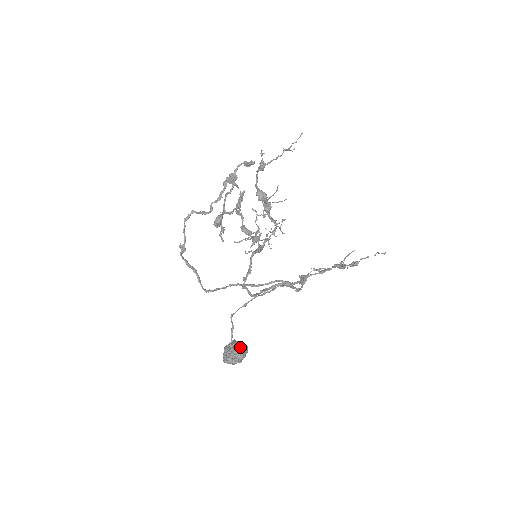
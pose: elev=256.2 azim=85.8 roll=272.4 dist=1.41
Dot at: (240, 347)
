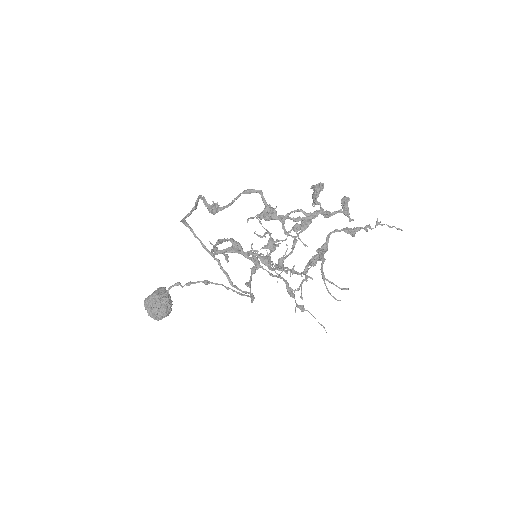
Dot at: (170, 309)
